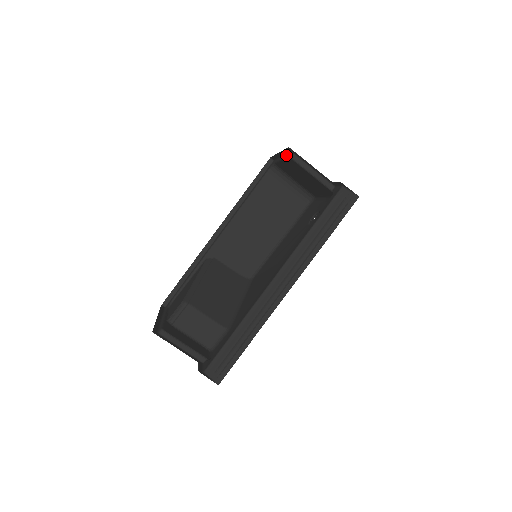
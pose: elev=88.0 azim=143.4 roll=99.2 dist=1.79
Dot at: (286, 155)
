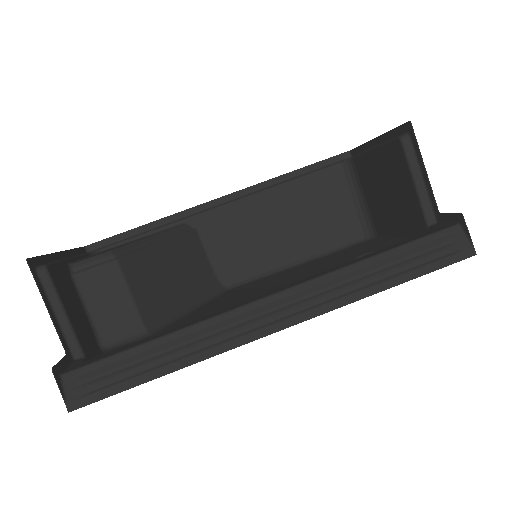
Dot at: (390, 139)
